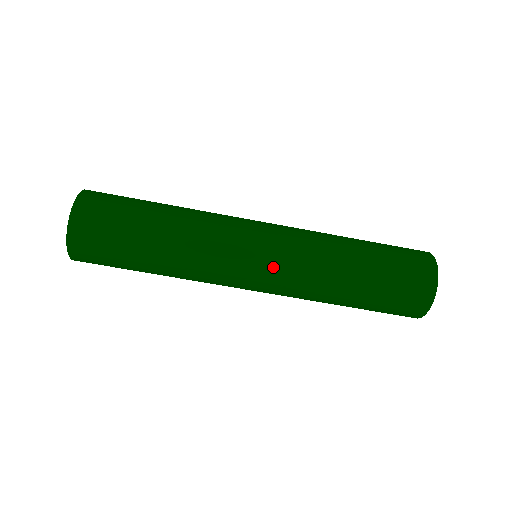
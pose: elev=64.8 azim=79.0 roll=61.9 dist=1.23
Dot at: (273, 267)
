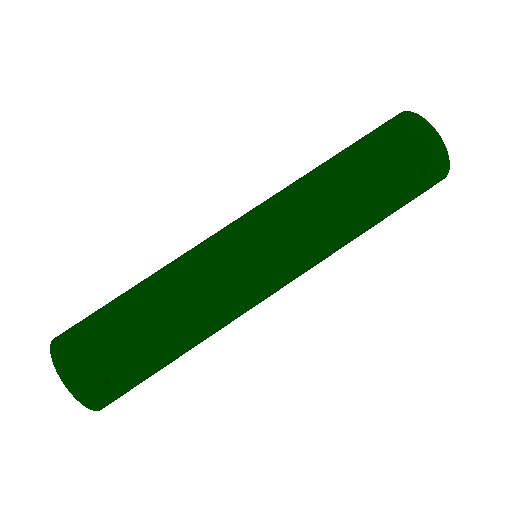
Dot at: (257, 219)
